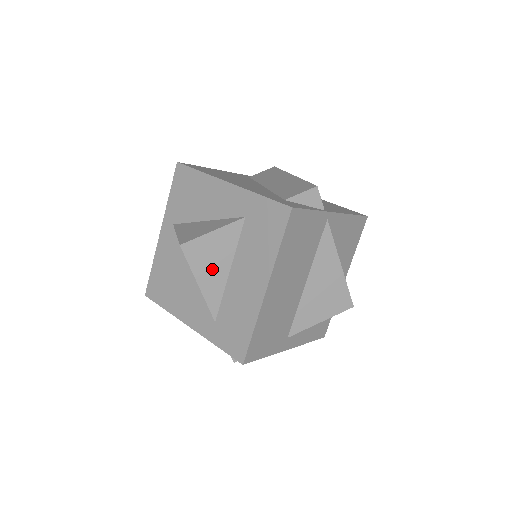
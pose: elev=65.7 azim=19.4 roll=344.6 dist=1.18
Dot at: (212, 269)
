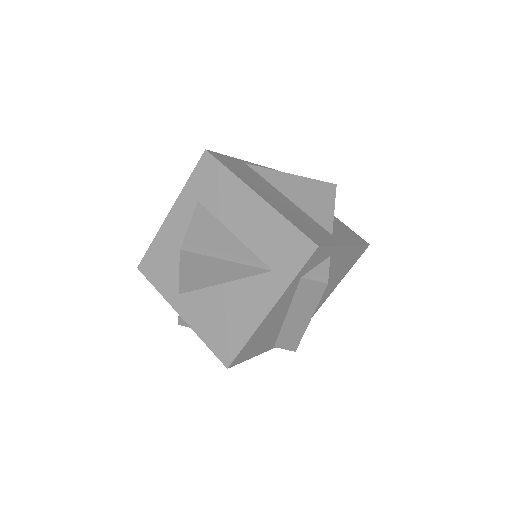
Dot at: (221, 244)
